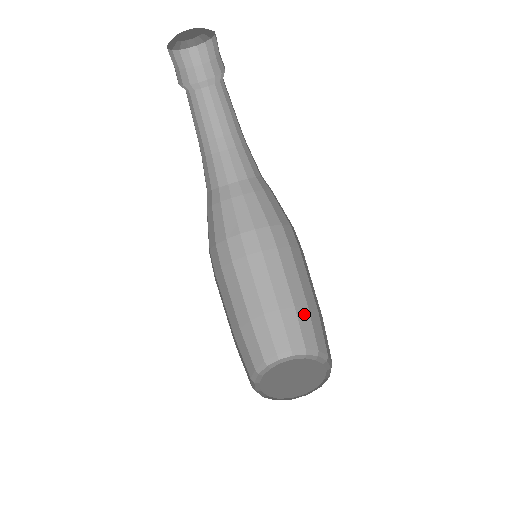
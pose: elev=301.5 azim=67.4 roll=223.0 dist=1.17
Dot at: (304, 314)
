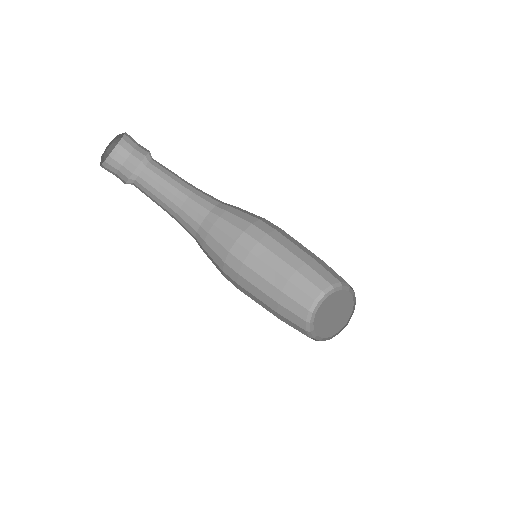
Dot at: (323, 264)
